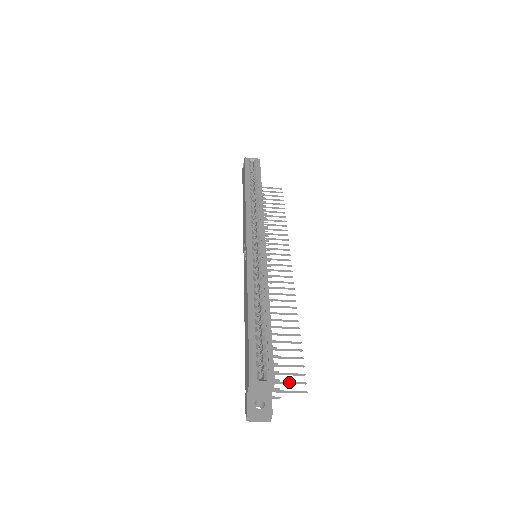
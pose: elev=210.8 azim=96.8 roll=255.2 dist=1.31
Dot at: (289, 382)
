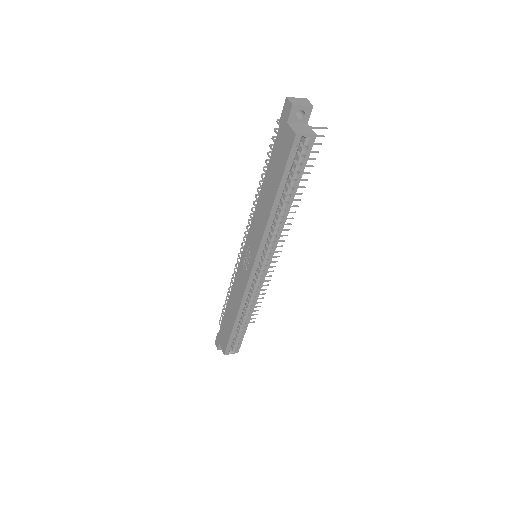
Dot at: occluded
